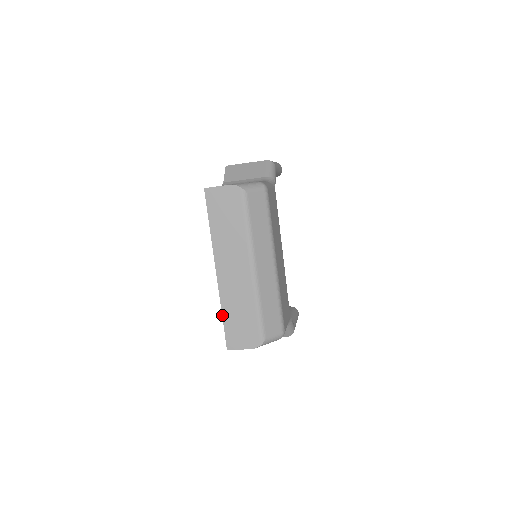
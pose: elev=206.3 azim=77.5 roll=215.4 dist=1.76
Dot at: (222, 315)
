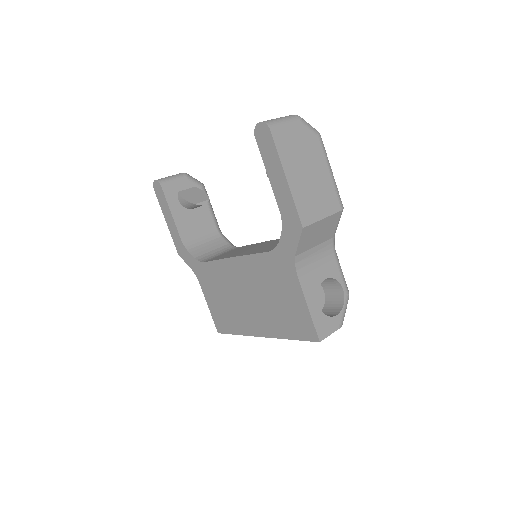
Dot at: occluded
